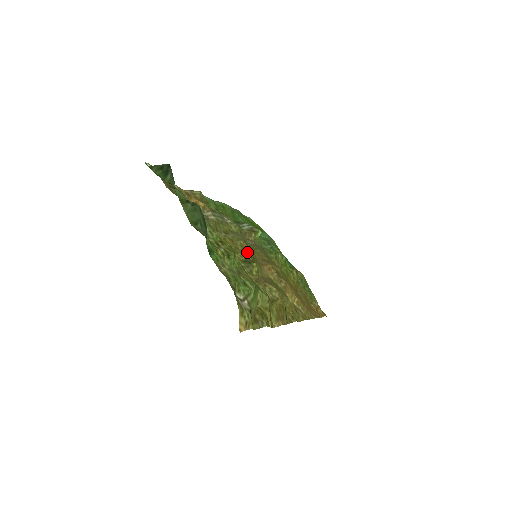
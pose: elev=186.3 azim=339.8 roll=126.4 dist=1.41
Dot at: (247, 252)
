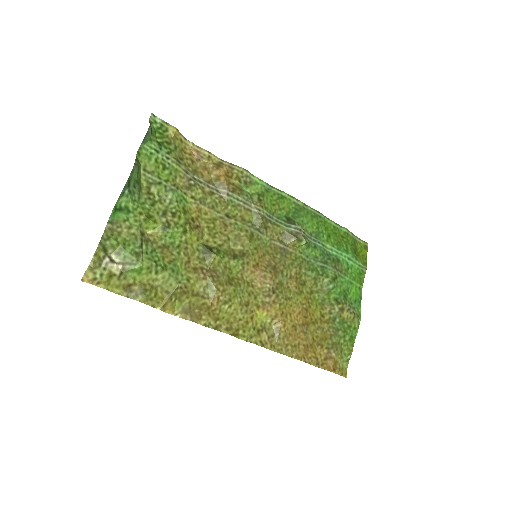
Dot at: (241, 245)
